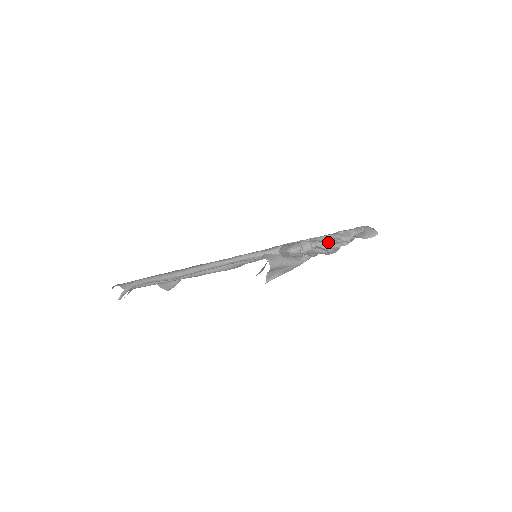
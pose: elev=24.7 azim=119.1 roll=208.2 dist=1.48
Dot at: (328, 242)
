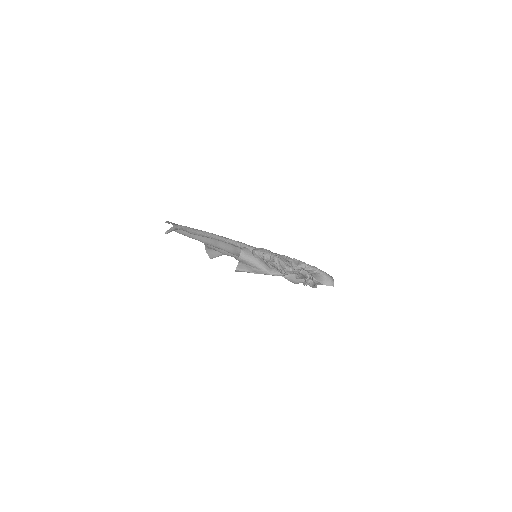
Dot at: (282, 261)
